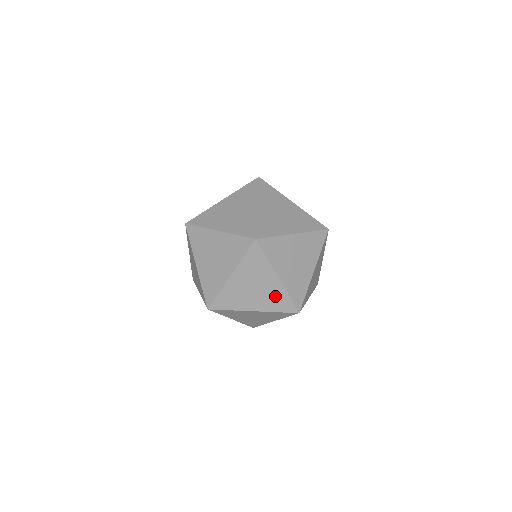
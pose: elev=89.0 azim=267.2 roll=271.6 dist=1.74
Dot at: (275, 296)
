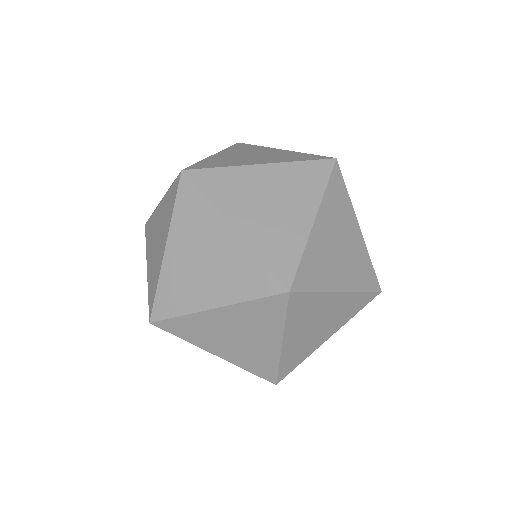
Dot at: (287, 156)
